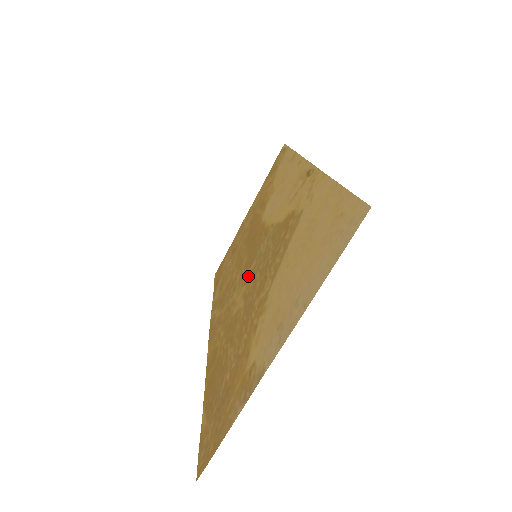
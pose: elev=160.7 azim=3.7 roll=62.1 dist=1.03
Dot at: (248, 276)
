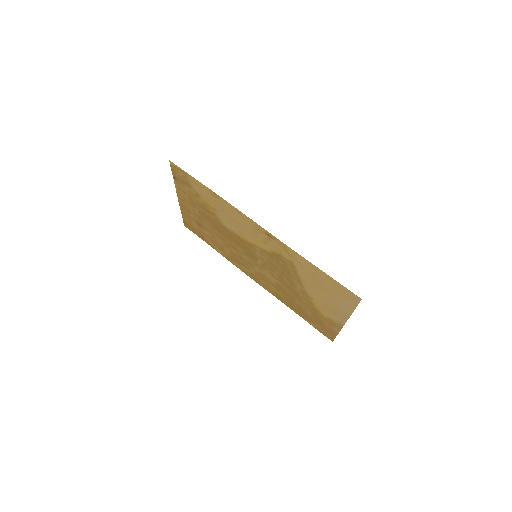
Dot at: (263, 266)
